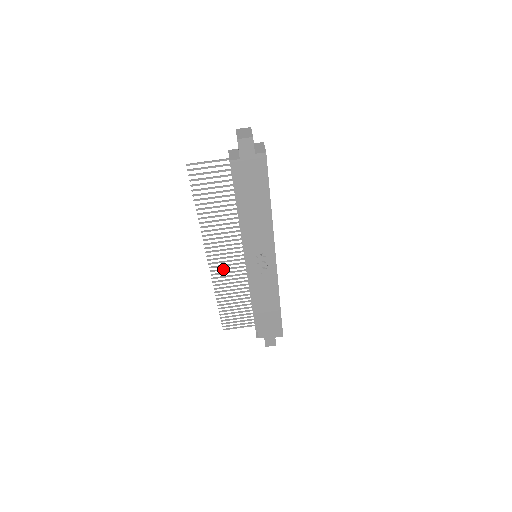
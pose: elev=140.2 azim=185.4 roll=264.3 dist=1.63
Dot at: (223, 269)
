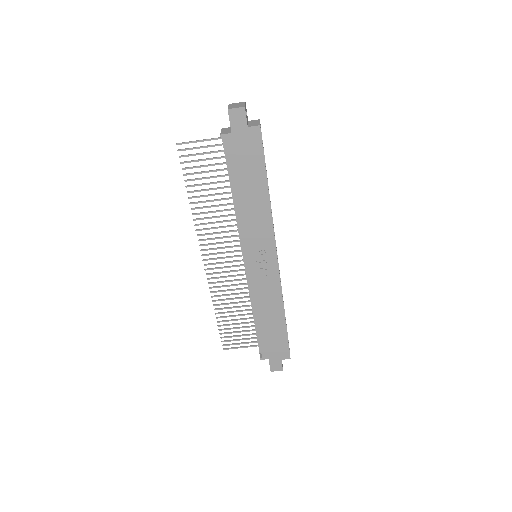
Dot at: (220, 272)
